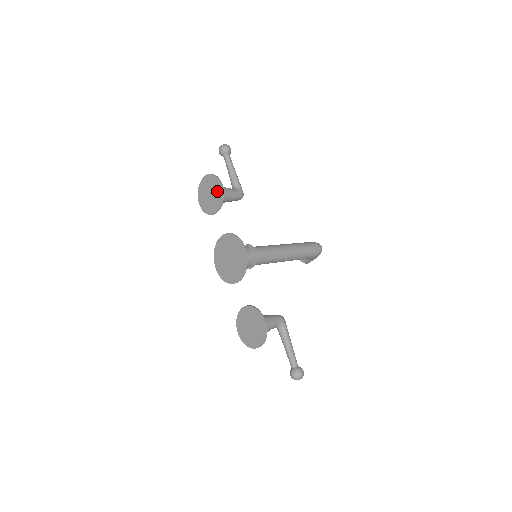
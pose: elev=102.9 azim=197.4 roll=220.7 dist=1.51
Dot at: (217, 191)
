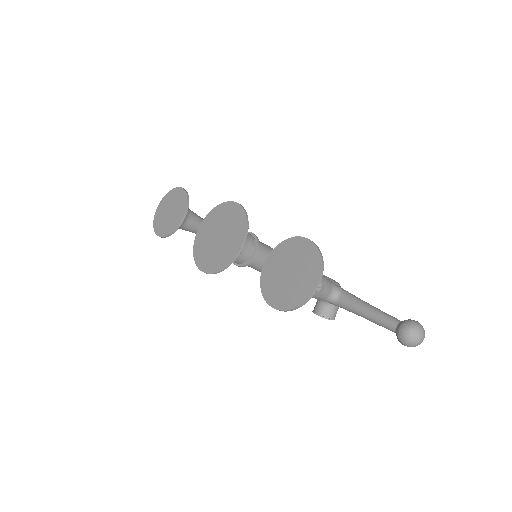
Dot at: (178, 198)
